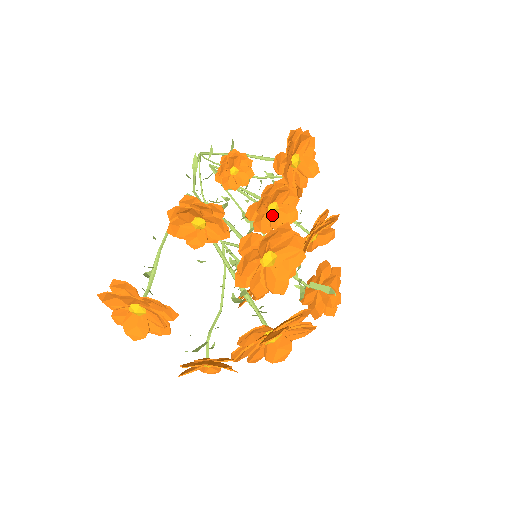
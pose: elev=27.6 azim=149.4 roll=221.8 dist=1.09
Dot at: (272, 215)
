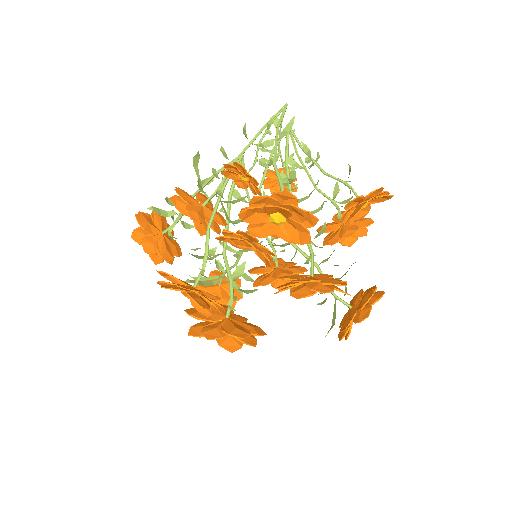
Dot at: occluded
